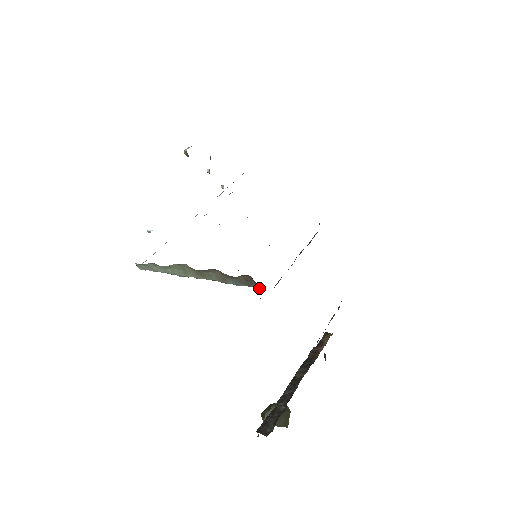
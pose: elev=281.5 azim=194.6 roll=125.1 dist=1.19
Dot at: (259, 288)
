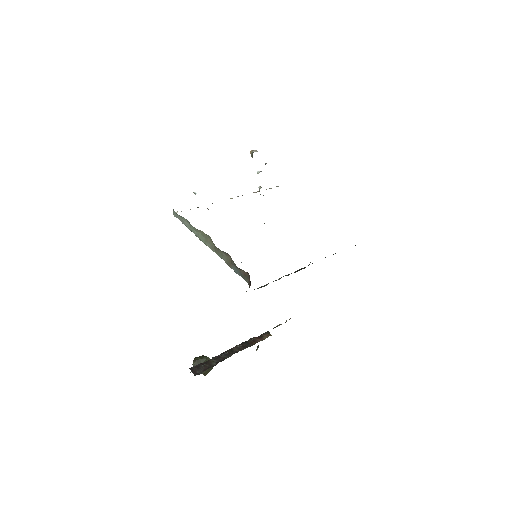
Dot at: (250, 285)
